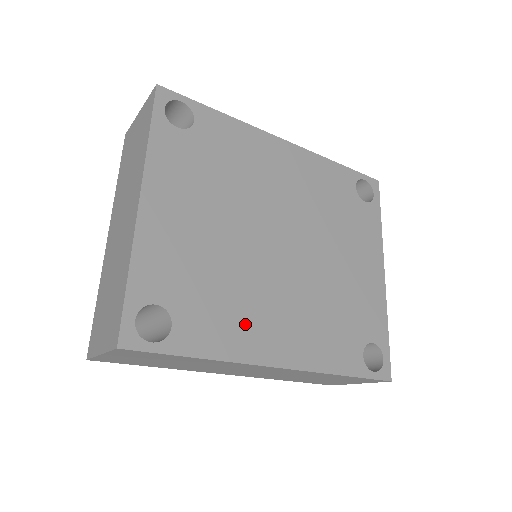
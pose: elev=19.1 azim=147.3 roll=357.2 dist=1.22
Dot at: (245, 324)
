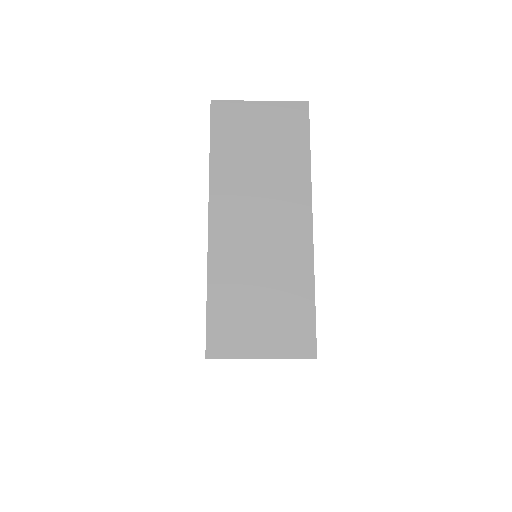
Dot at: occluded
